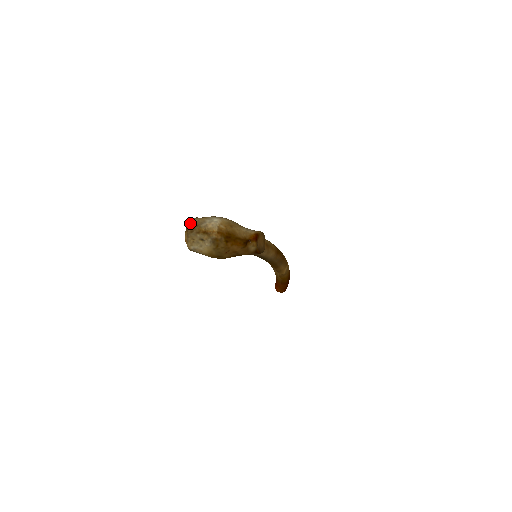
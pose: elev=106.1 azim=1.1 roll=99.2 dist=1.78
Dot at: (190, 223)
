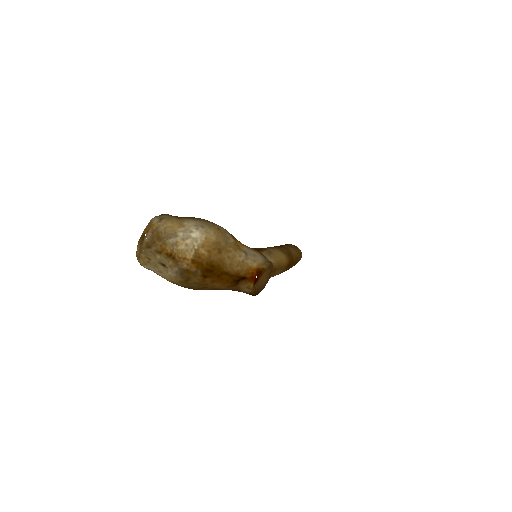
Dot at: (149, 230)
